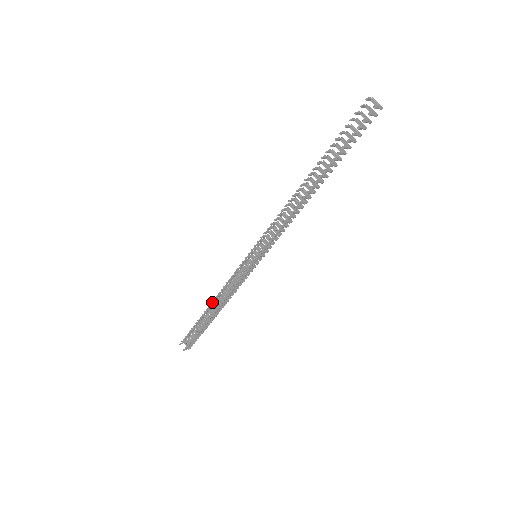
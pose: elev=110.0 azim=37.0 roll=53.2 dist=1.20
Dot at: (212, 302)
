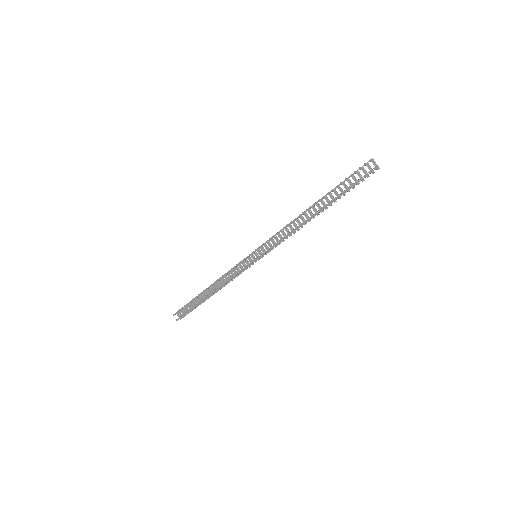
Dot at: (210, 286)
